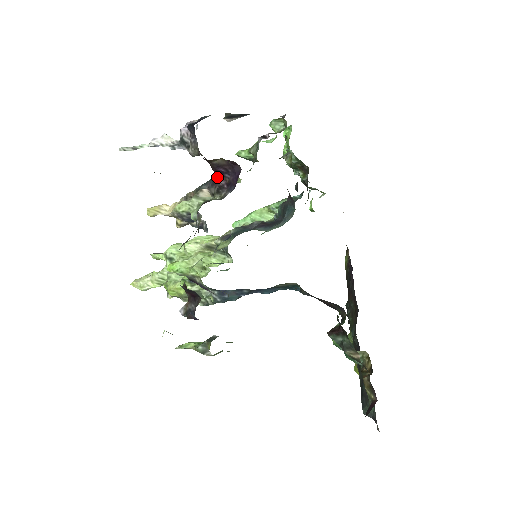
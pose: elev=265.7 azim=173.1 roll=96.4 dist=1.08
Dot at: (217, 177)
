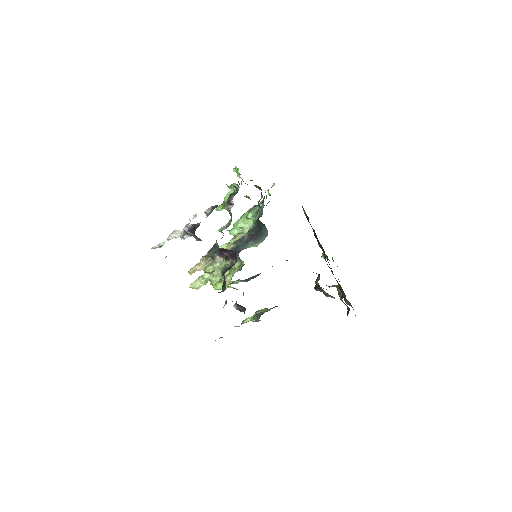
Dot at: (221, 251)
